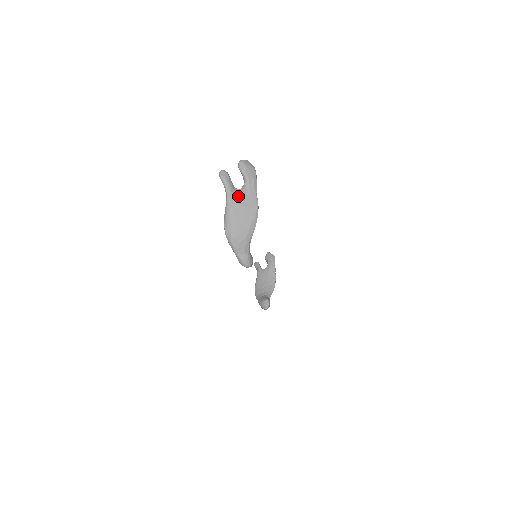
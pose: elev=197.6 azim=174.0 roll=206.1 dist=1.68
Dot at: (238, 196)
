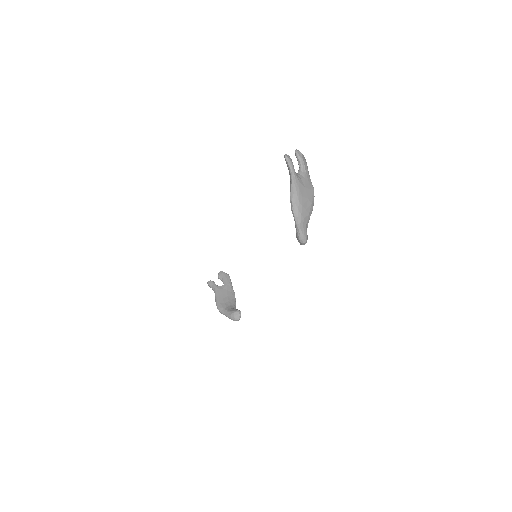
Dot at: (300, 178)
